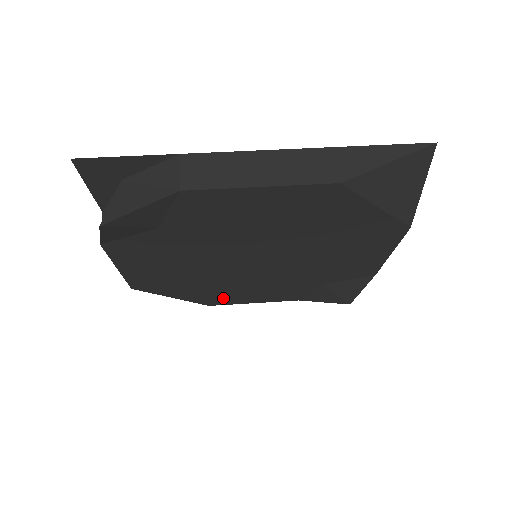
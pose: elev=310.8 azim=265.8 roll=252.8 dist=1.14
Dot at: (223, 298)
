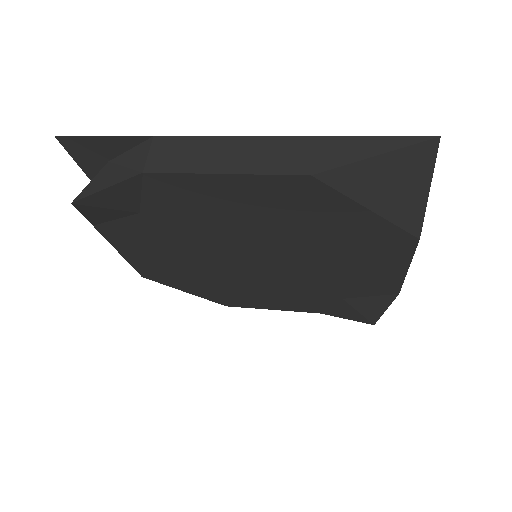
Dot at: (237, 299)
